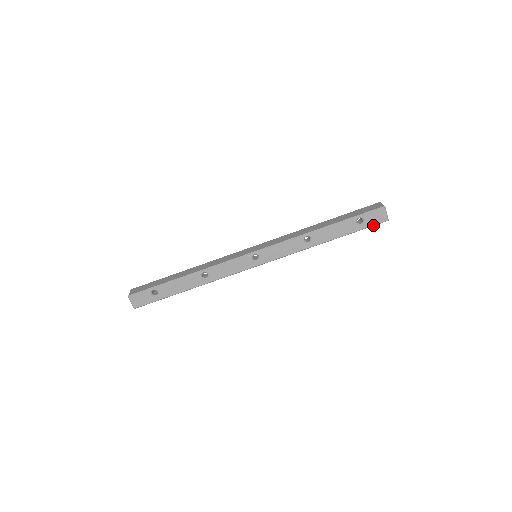
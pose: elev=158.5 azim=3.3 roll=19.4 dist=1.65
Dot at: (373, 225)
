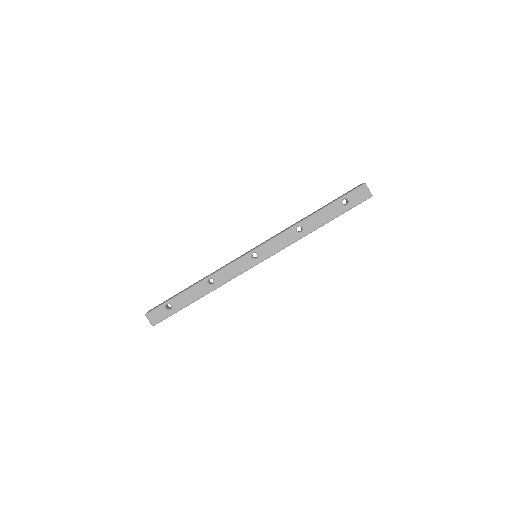
Dot at: (359, 203)
